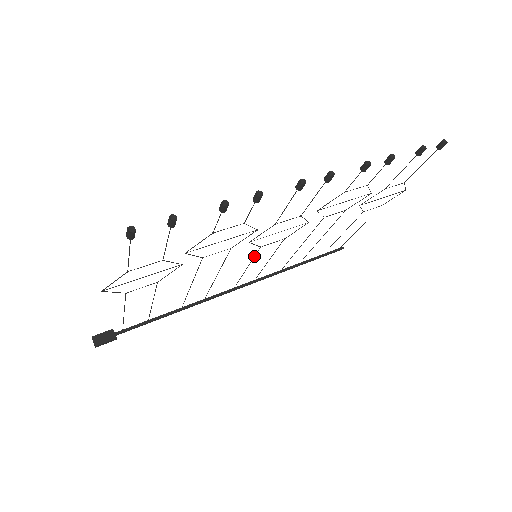
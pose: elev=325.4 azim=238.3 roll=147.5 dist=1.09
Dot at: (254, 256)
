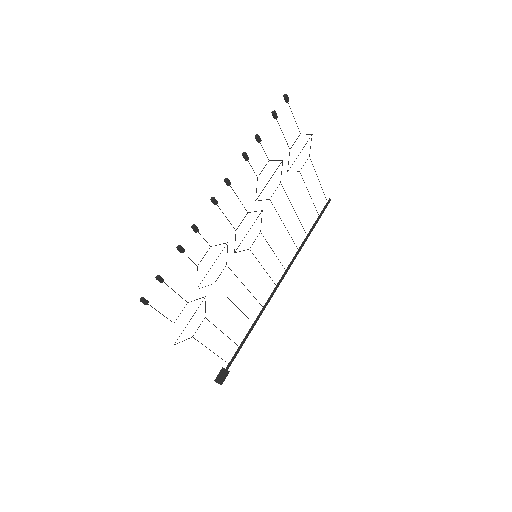
Dot at: (255, 257)
